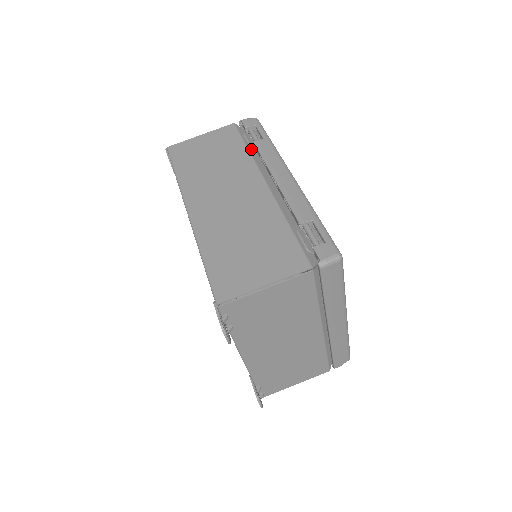
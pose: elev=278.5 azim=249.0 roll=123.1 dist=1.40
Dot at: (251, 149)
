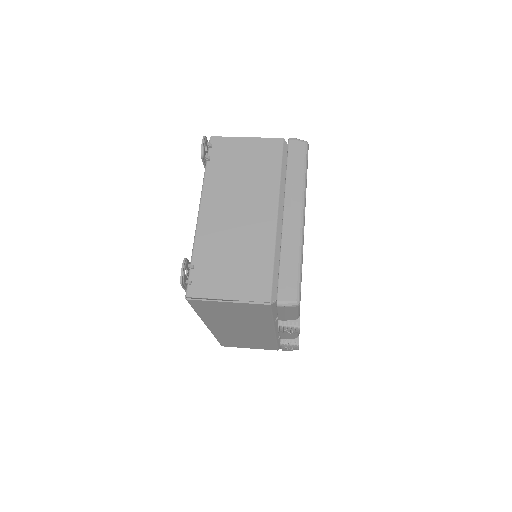
Dot at: occluded
